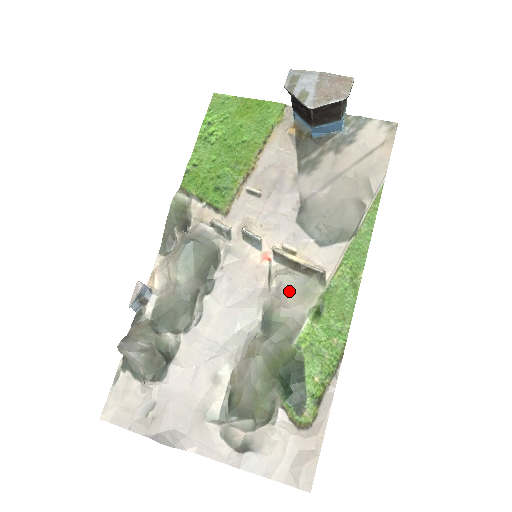
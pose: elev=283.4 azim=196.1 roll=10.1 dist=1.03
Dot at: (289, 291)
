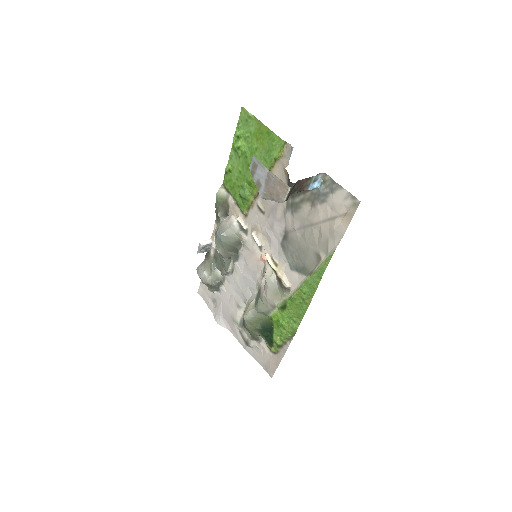
Dot at: (268, 288)
